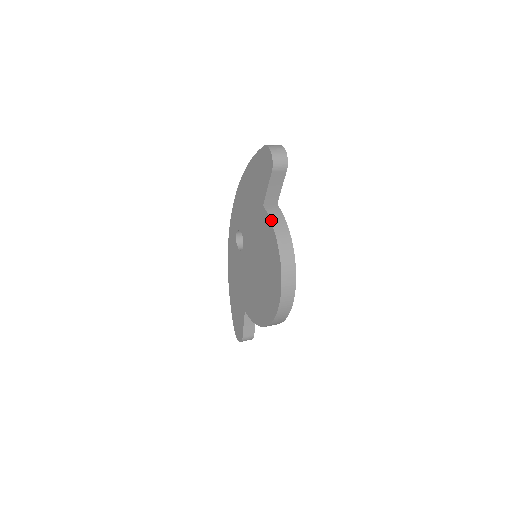
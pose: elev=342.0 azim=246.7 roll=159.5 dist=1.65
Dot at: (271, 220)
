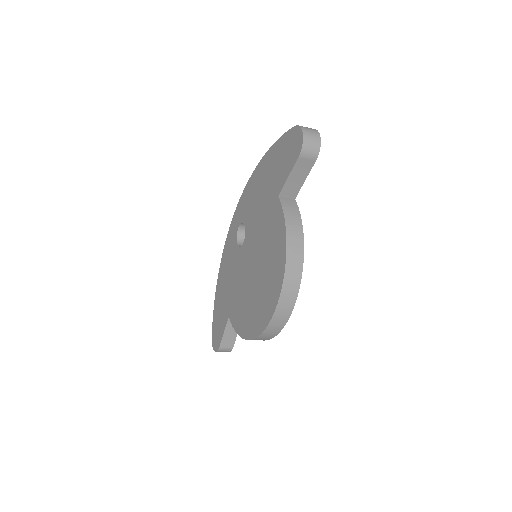
Dot at: (285, 215)
